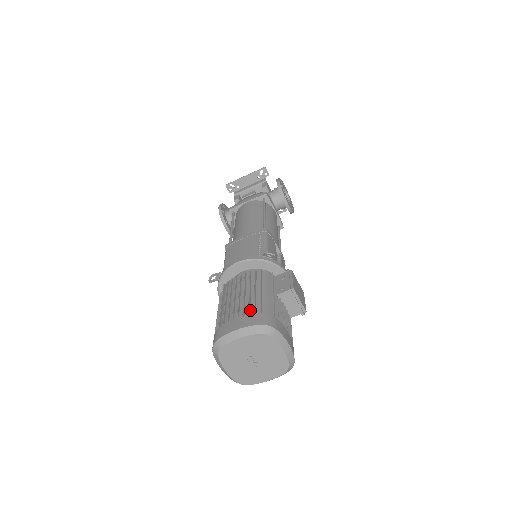
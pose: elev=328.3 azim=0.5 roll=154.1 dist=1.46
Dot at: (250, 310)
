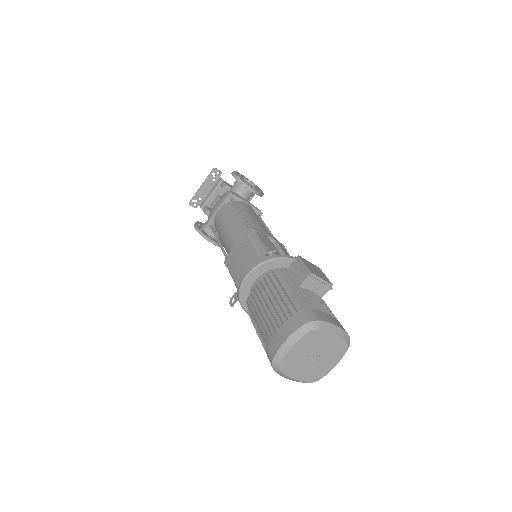
Dot at: (285, 315)
